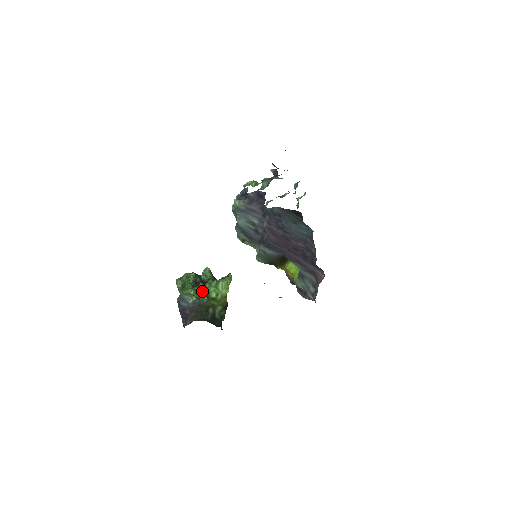
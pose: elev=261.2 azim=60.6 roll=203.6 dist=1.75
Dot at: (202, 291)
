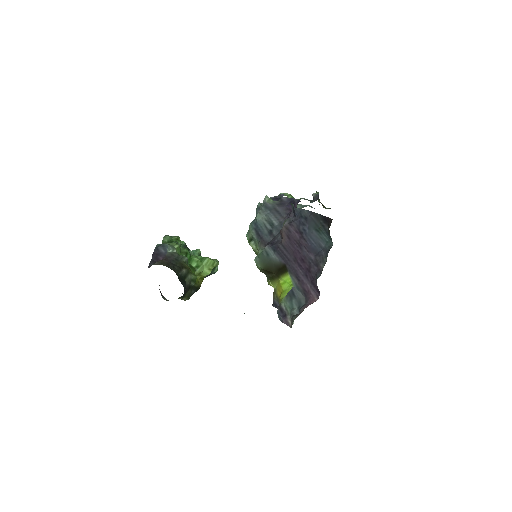
Dot at: (186, 252)
